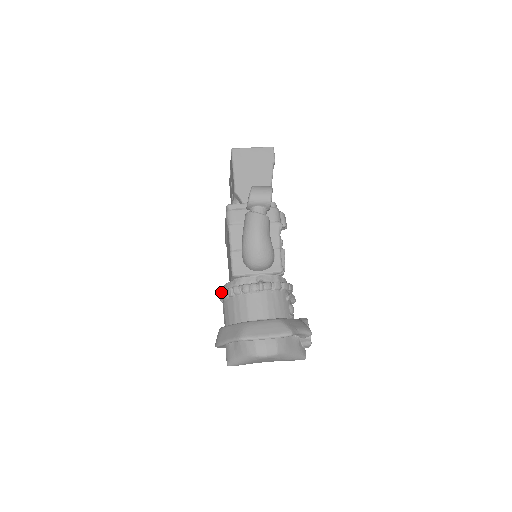
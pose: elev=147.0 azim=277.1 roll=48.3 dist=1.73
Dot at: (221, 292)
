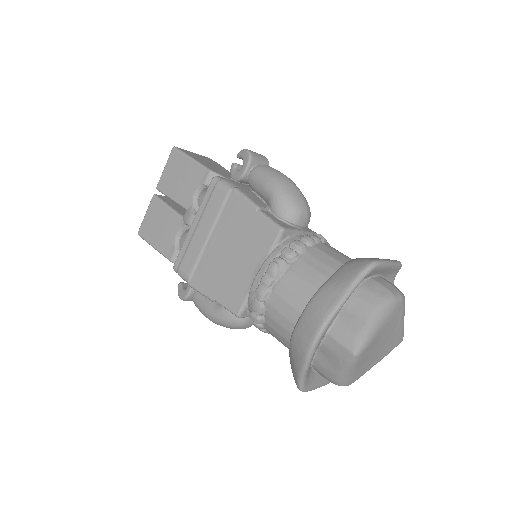
Dot at: (273, 262)
